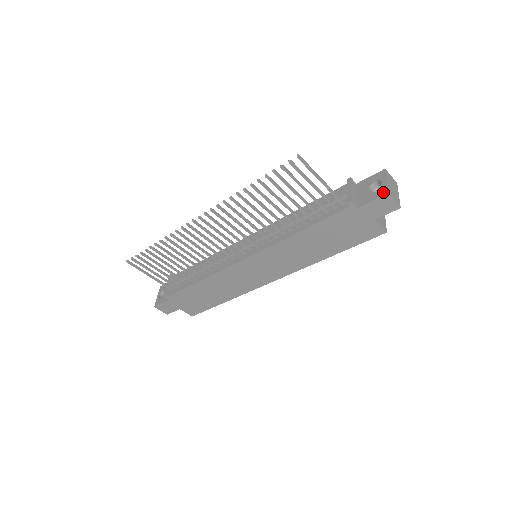
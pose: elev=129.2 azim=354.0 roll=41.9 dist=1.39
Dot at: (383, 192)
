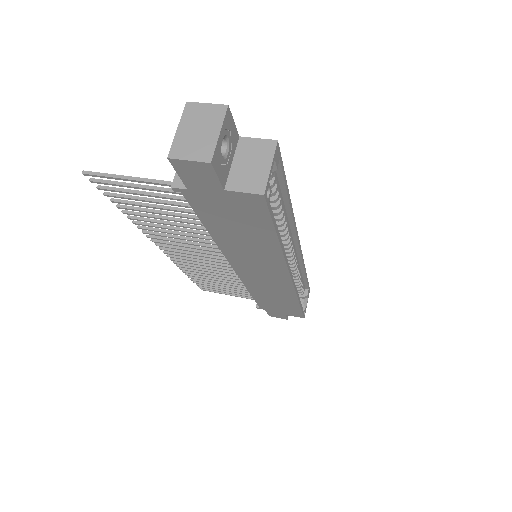
Dot at: (172, 156)
